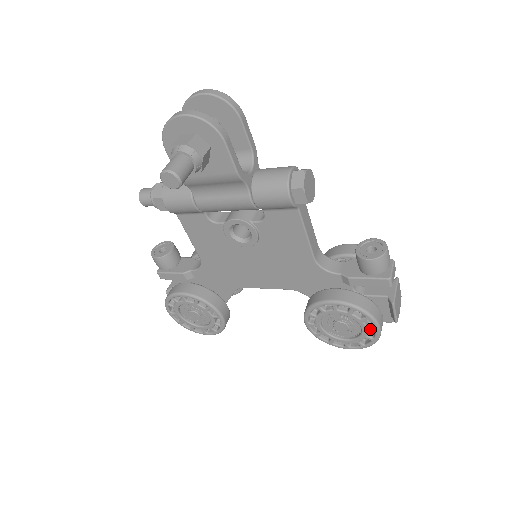
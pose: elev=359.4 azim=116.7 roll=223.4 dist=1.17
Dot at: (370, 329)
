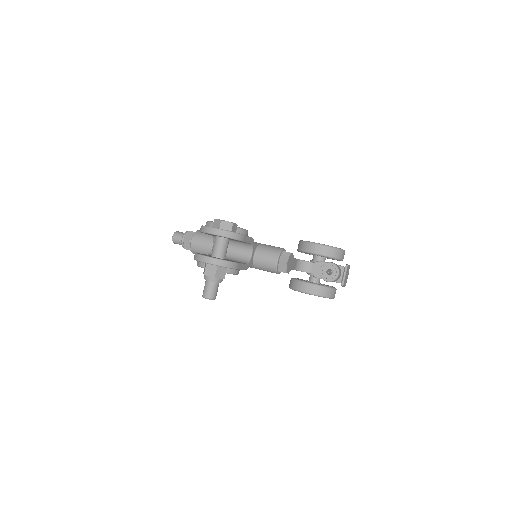
Dot at: occluded
